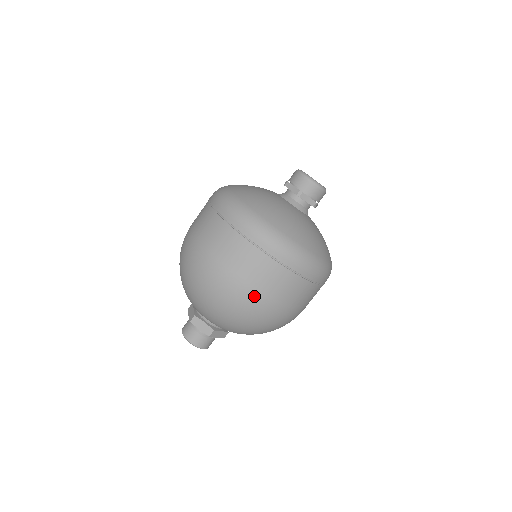
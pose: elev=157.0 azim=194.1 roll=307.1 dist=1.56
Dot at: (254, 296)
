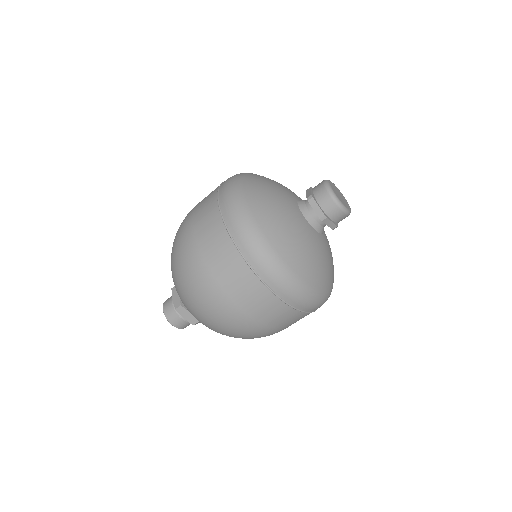
Dot at: (254, 327)
